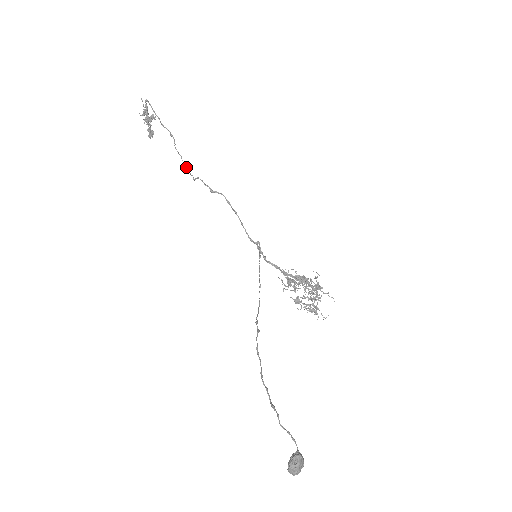
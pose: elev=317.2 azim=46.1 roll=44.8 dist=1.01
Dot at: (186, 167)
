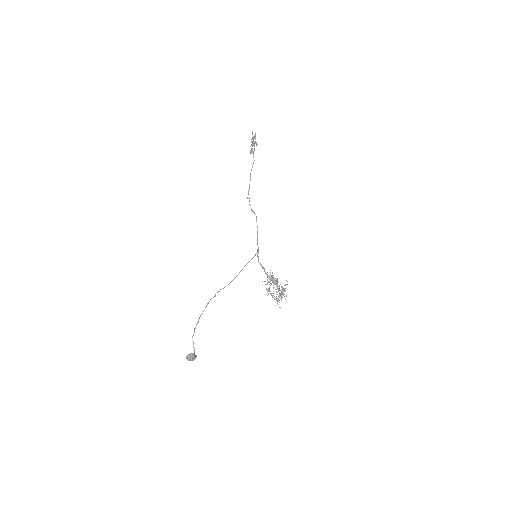
Dot at: (249, 188)
